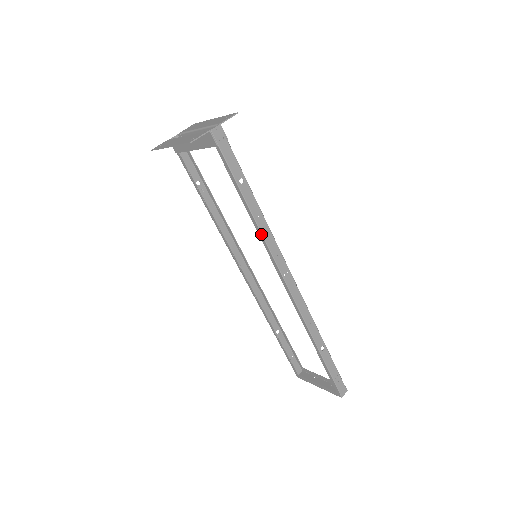
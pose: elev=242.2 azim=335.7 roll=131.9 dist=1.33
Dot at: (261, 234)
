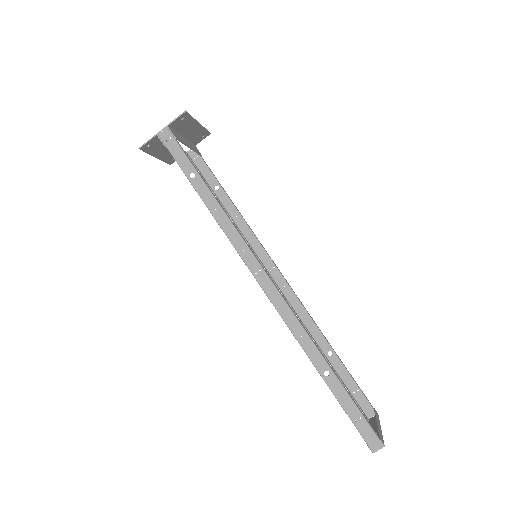
Dot at: (221, 228)
